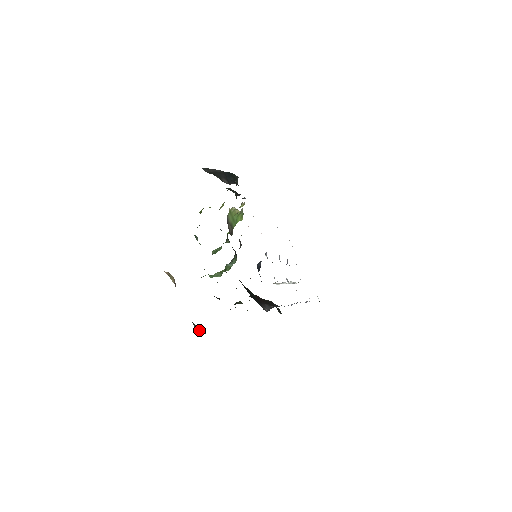
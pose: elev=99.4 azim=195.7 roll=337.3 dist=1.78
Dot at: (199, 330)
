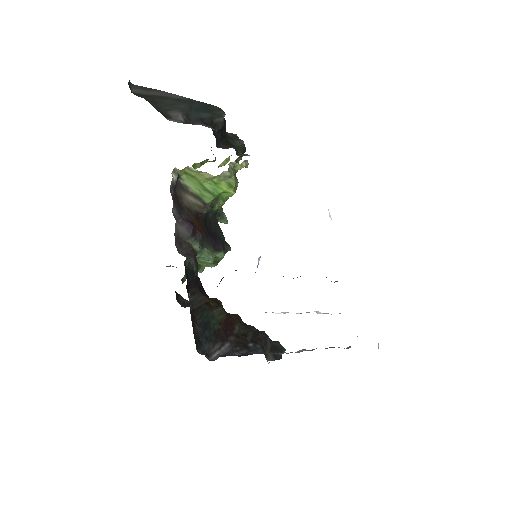
Dot at: occluded
